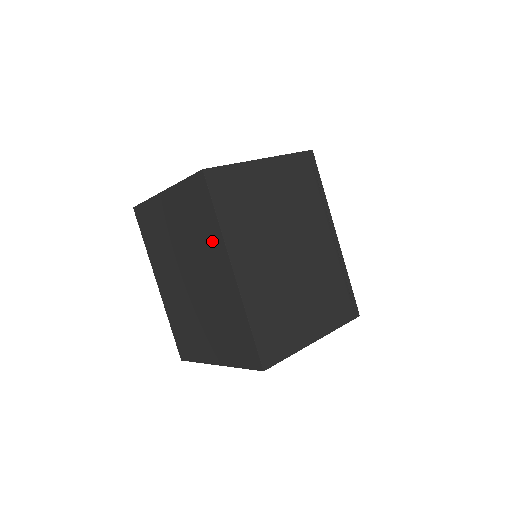
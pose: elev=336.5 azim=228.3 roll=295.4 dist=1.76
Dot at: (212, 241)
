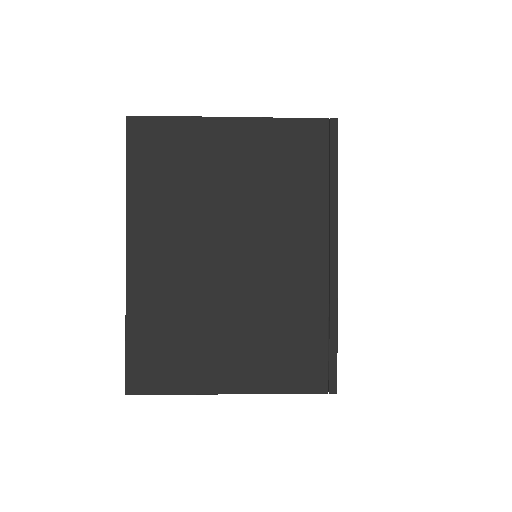
Dot at: occluded
